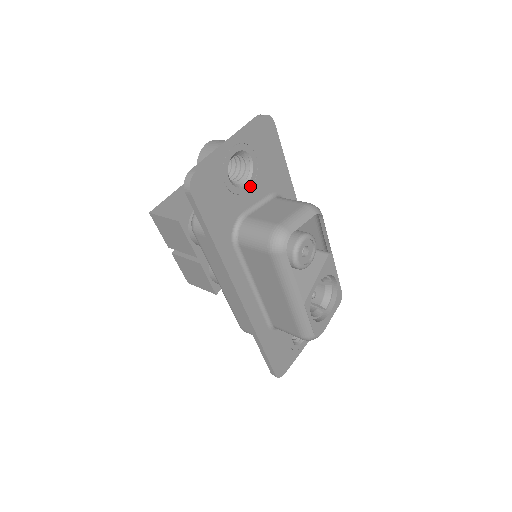
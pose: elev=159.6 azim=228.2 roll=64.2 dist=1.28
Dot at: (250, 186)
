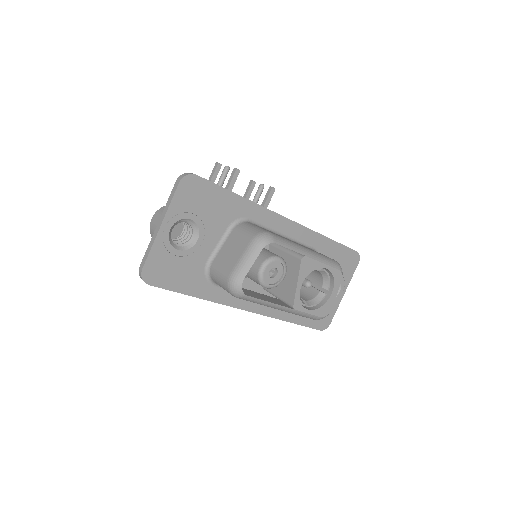
Dot at: (203, 238)
